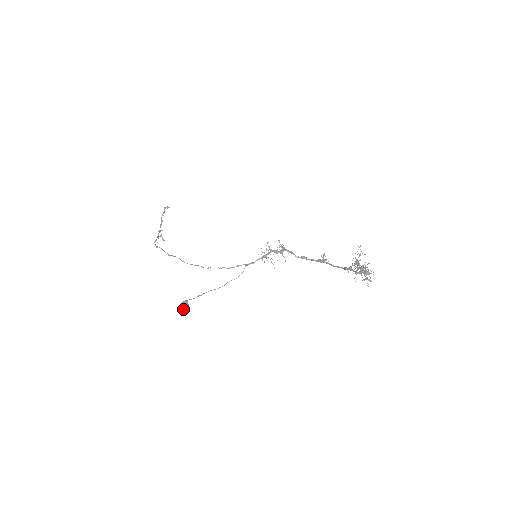
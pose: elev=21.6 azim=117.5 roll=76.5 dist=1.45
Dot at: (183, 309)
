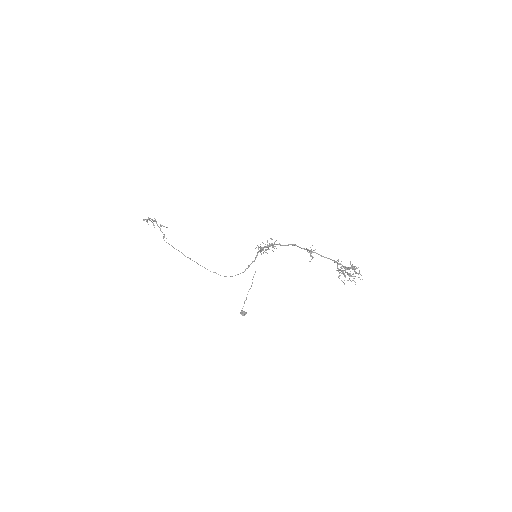
Dot at: occluded
